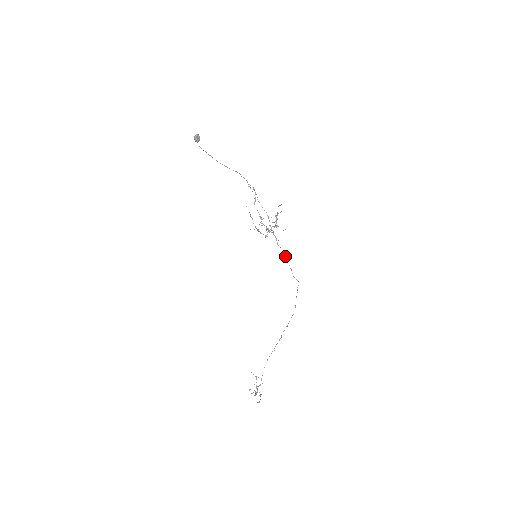
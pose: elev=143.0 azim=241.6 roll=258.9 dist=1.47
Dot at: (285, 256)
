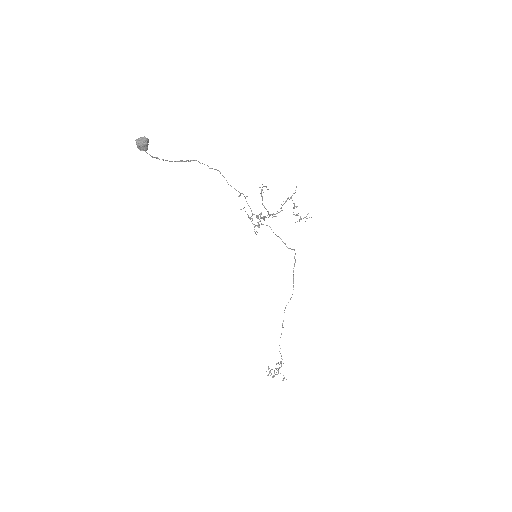
Dot at: (273, 232)
